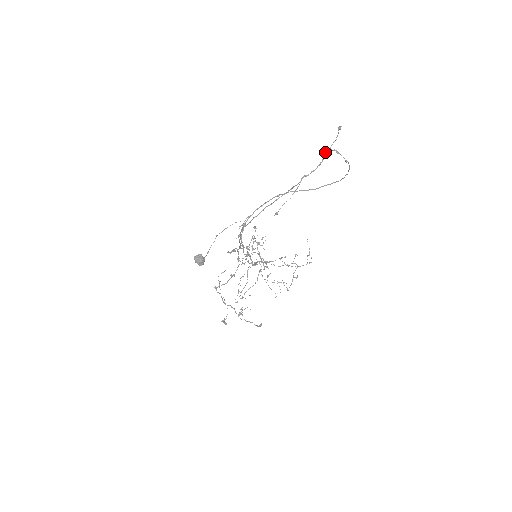
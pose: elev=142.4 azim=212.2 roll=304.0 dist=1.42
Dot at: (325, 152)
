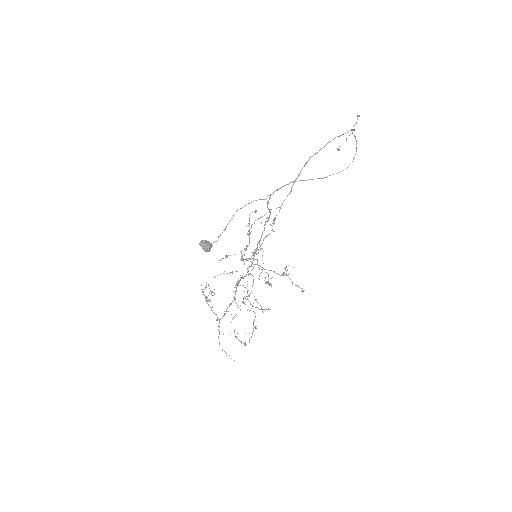
Dot at: occluded
